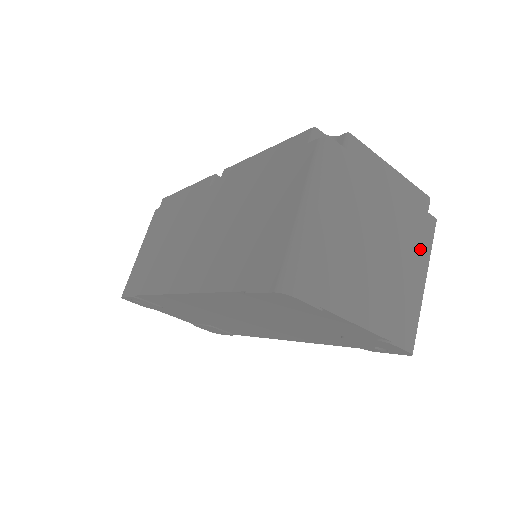
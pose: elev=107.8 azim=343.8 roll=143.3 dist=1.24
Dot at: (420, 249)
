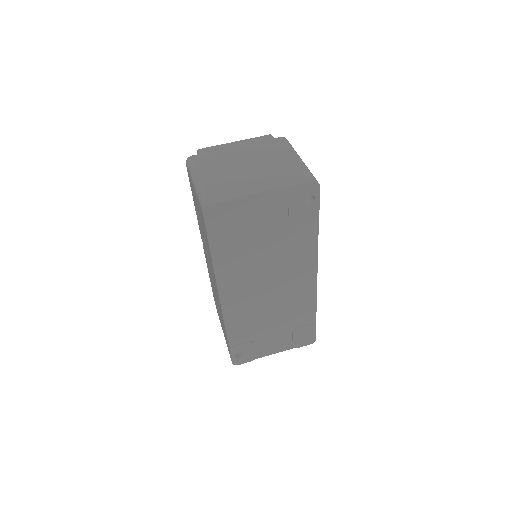
Dot at: (281, 151)
